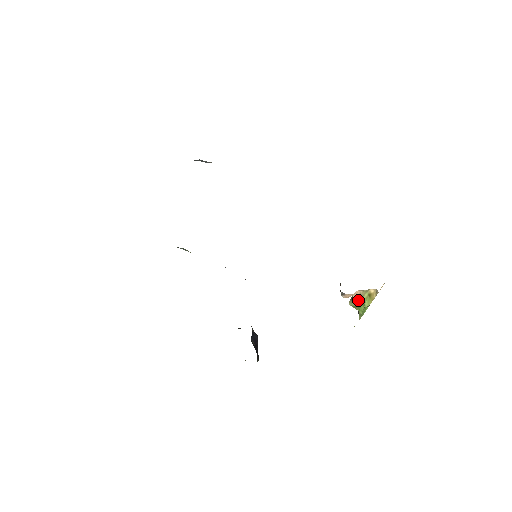
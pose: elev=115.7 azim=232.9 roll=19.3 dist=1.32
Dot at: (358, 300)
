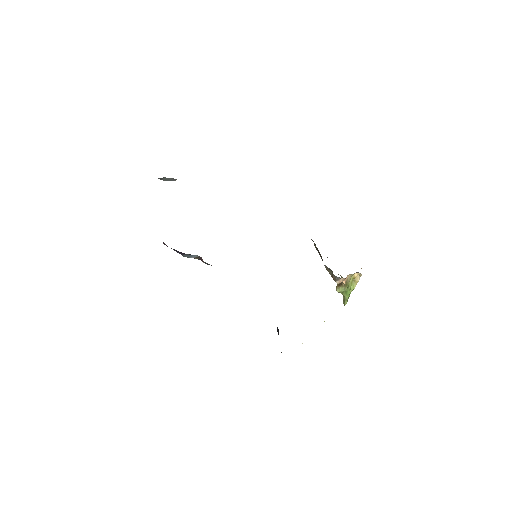
Dot at: (346, 285)
